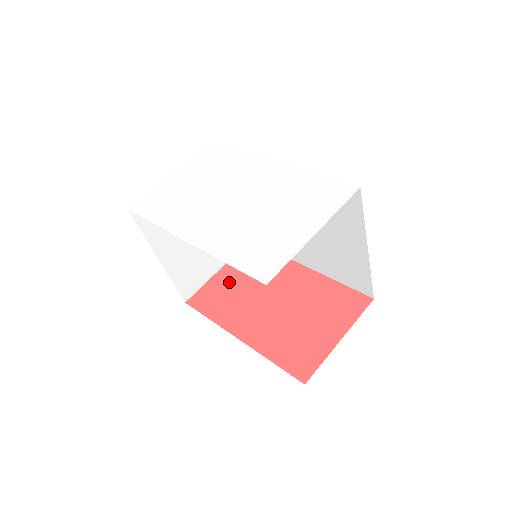
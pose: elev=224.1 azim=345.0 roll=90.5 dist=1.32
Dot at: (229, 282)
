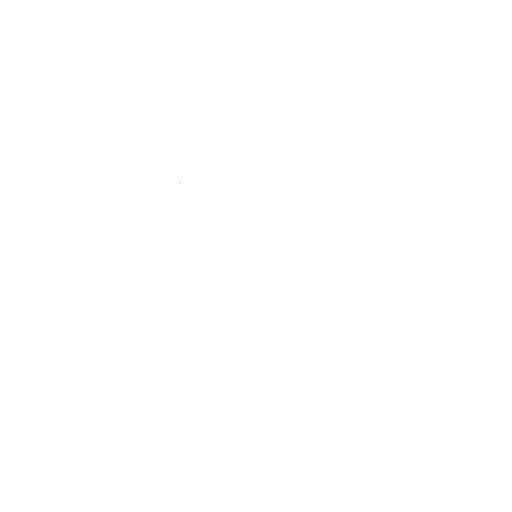
Dot at: occluded
